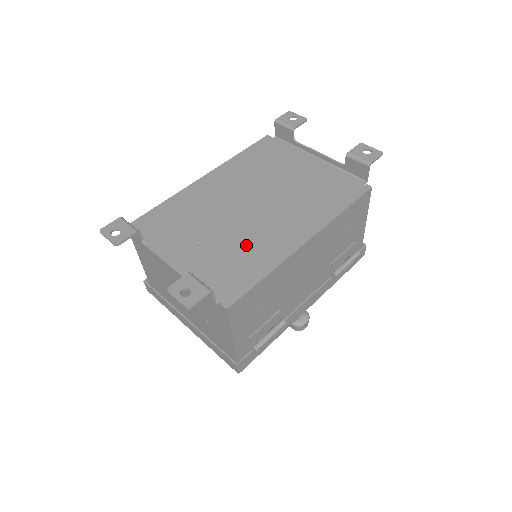
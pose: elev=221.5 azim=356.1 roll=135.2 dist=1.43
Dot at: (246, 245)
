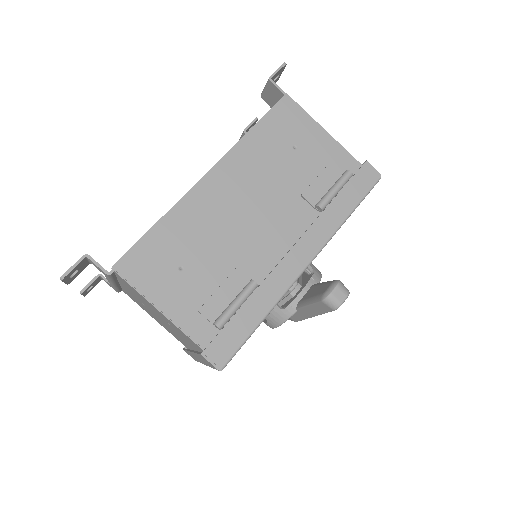
Dot at: occluded
